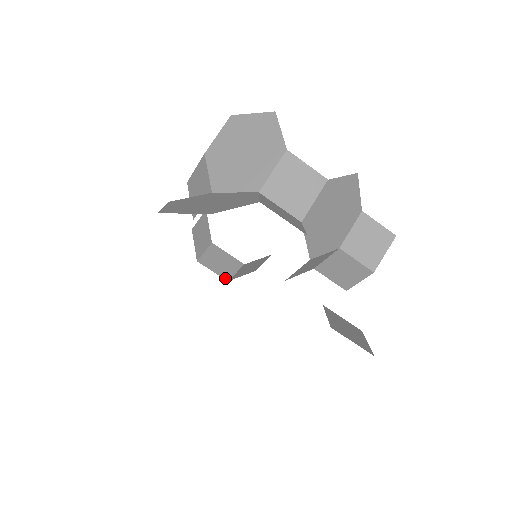
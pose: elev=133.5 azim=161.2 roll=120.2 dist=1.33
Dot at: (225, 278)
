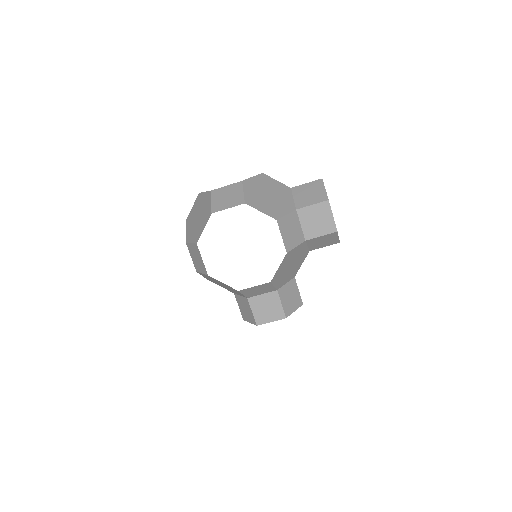
Dot at: (282, 318)
